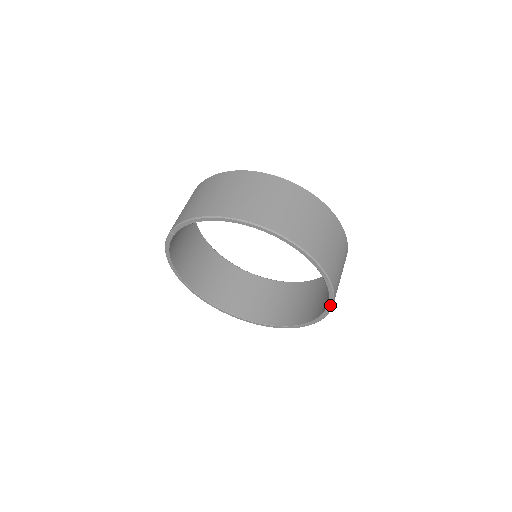
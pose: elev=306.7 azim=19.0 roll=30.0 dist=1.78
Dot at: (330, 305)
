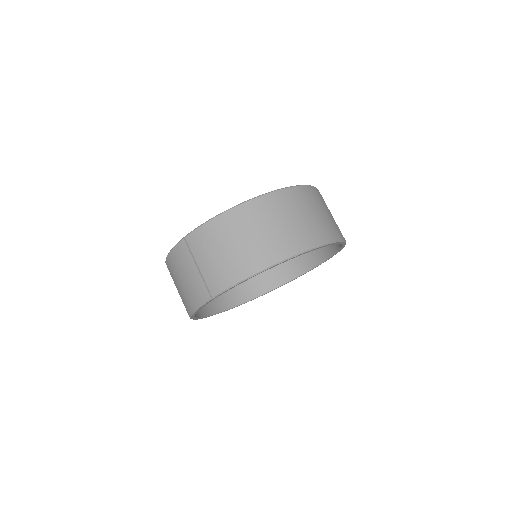
Dot at: occluded
